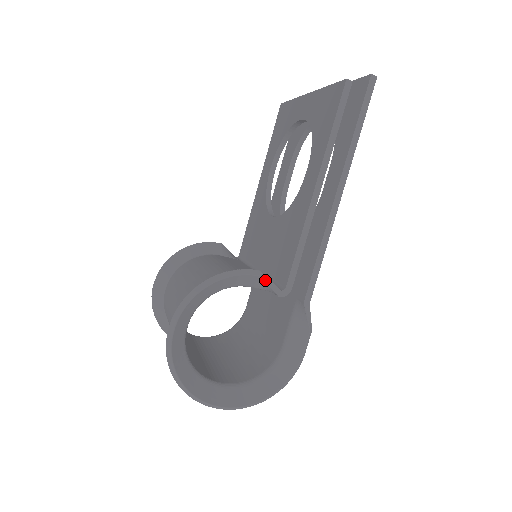
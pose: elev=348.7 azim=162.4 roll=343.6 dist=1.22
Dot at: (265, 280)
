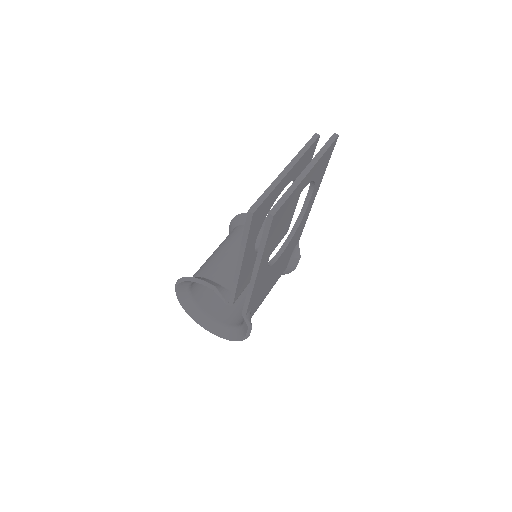
Dot at: (216, 293)
